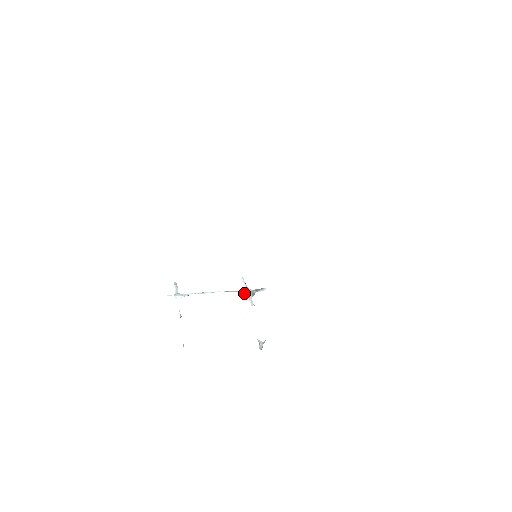
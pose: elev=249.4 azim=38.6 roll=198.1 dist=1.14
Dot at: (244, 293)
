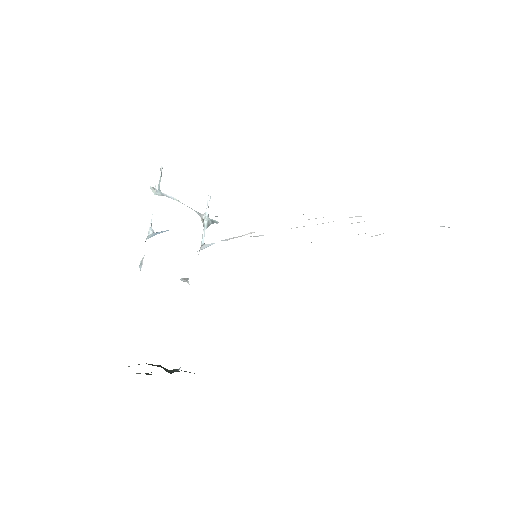
Dot at: (204, 221)
